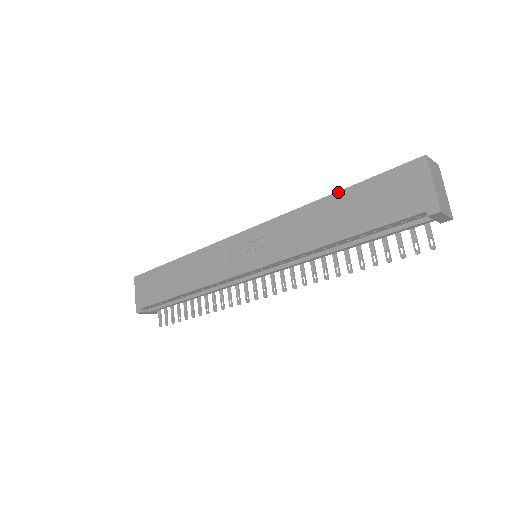
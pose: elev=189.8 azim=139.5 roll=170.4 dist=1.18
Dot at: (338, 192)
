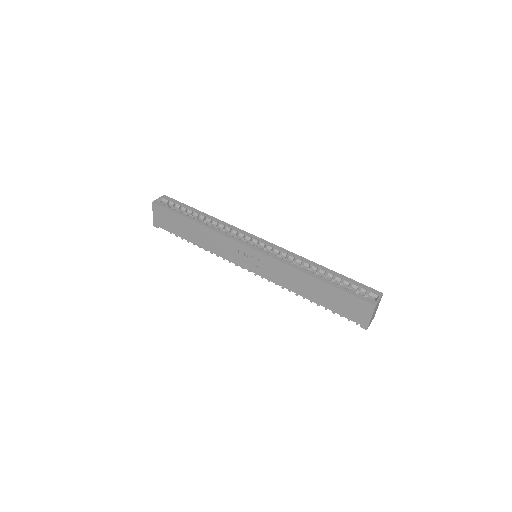
Dot at: (322, 281)
